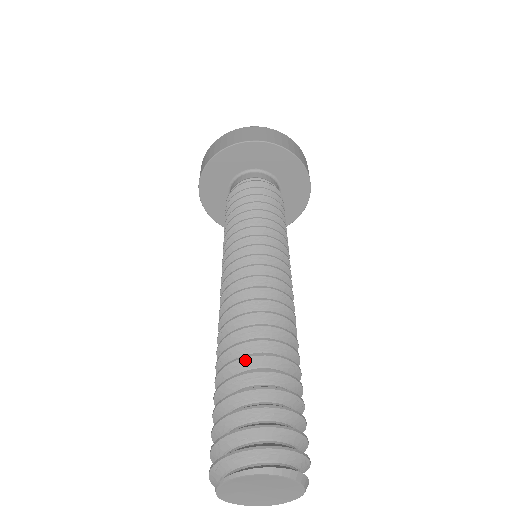
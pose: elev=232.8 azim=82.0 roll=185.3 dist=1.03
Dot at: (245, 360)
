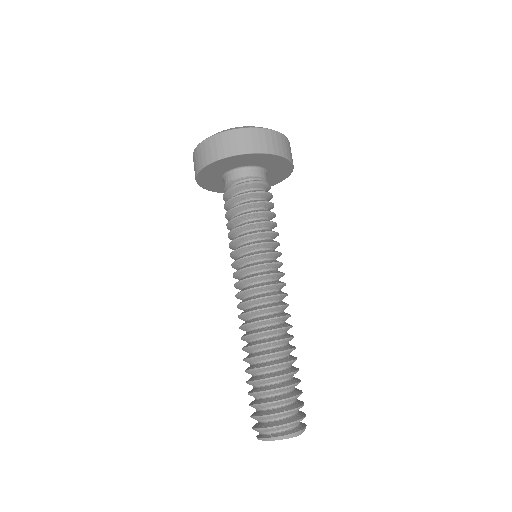
Dot at: (247, 372)
